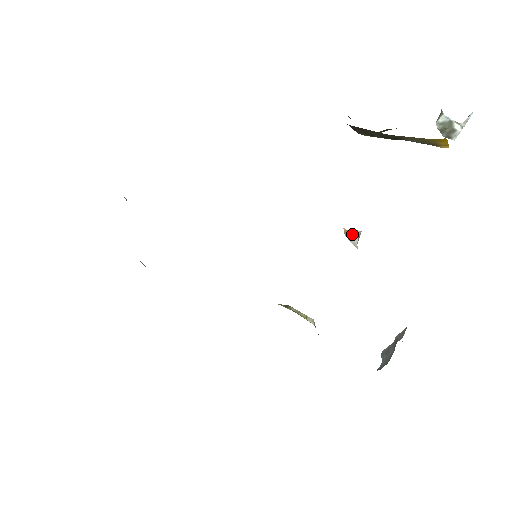
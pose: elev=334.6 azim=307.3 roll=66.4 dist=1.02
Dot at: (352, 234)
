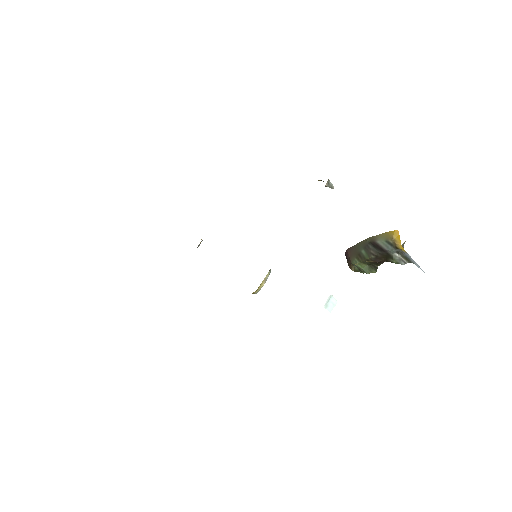
Dot at: (329, 181)
